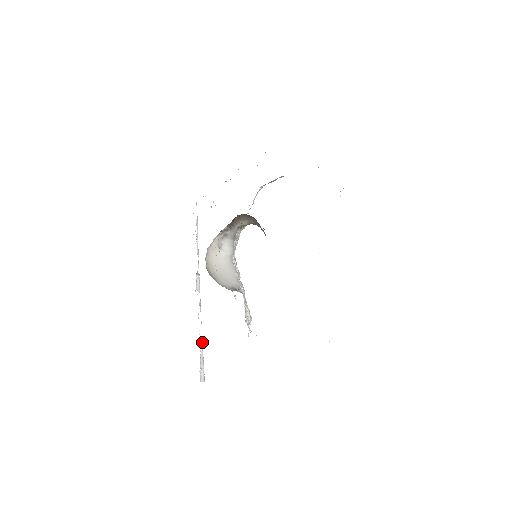
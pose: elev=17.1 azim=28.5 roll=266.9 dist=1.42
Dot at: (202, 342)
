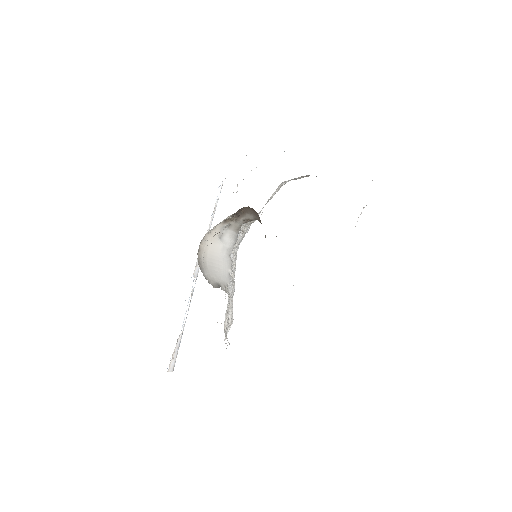
Dot at: occluded
